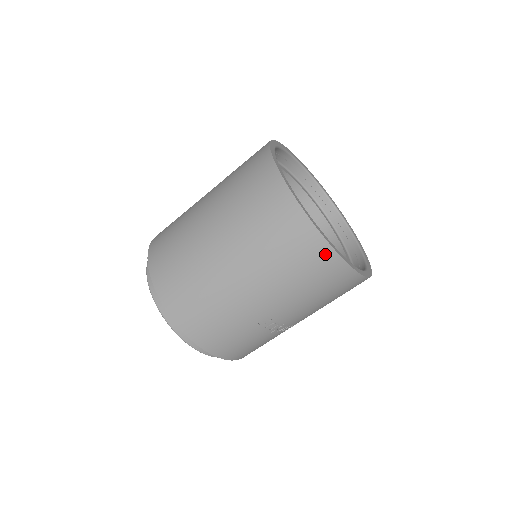
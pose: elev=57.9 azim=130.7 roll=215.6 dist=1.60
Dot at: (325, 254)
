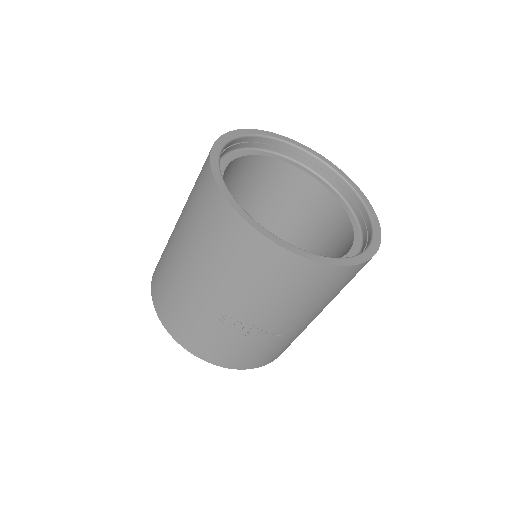
Dot at: (244, 232)
